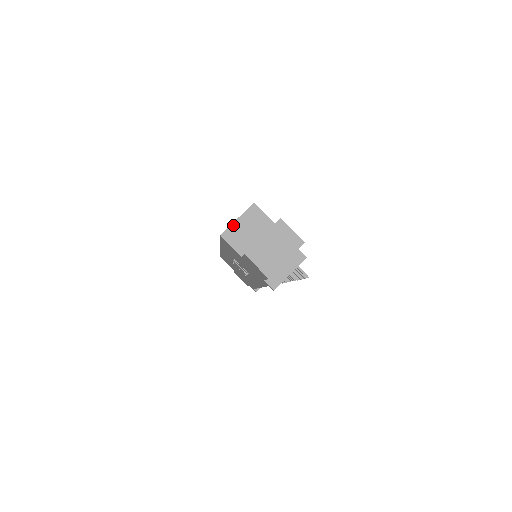
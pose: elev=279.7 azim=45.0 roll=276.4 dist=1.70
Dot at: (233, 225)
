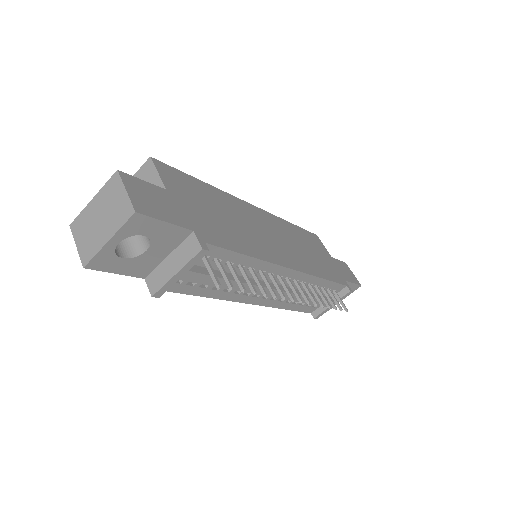
Dot at: occluded
